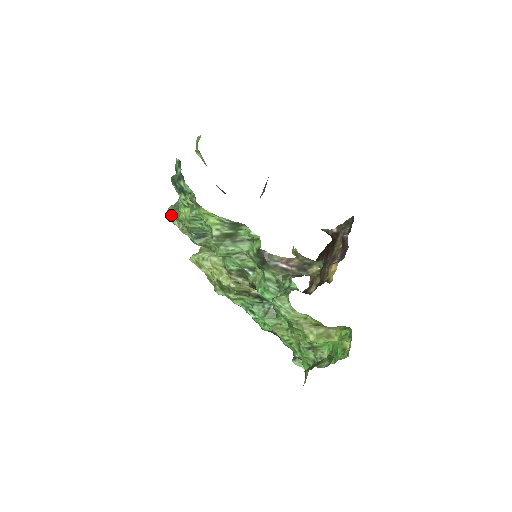
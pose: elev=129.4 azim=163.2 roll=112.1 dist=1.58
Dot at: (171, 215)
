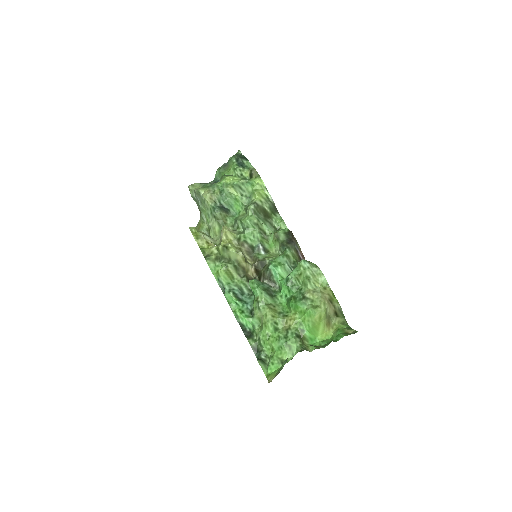
Dot at: (194, 188)
